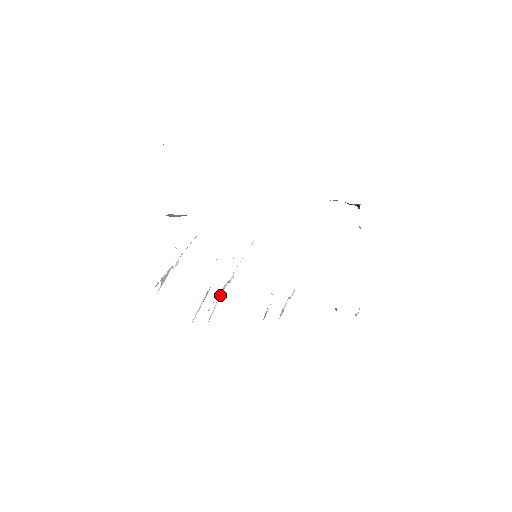
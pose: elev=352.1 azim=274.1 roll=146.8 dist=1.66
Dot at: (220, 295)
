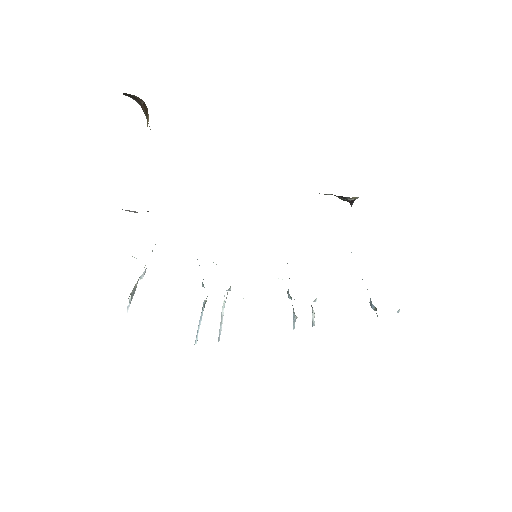
Dot at: (224, 305)
